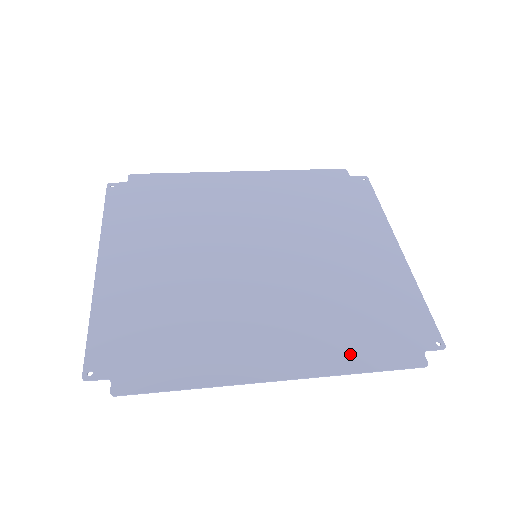
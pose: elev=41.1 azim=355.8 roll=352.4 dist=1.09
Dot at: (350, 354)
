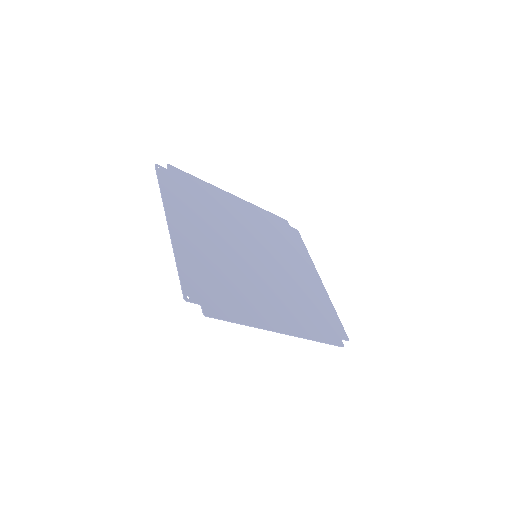
Dot at: (313, 330)
